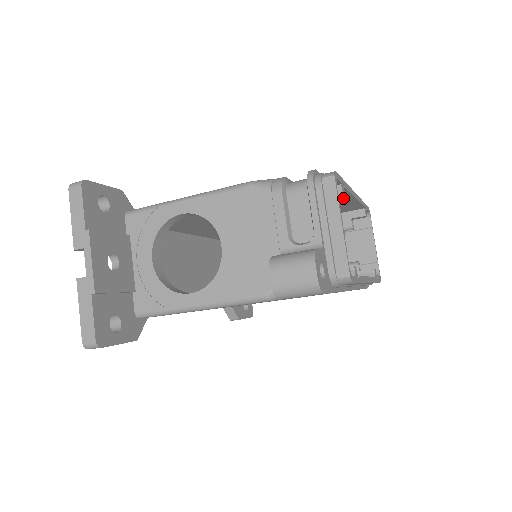
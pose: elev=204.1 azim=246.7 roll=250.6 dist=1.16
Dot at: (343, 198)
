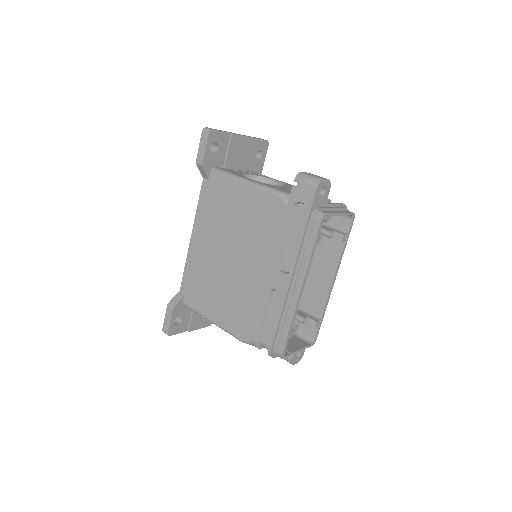
Dot at: (294, 297)
